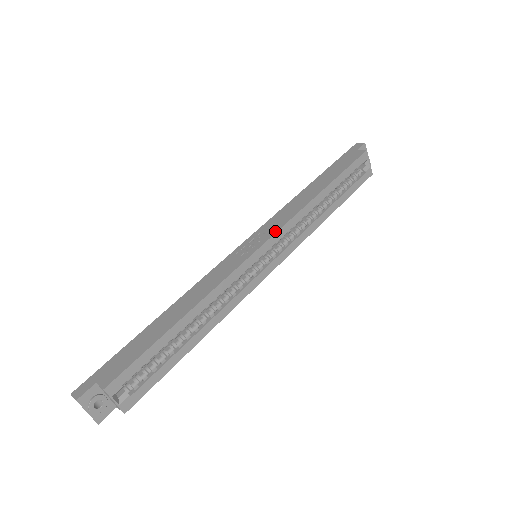
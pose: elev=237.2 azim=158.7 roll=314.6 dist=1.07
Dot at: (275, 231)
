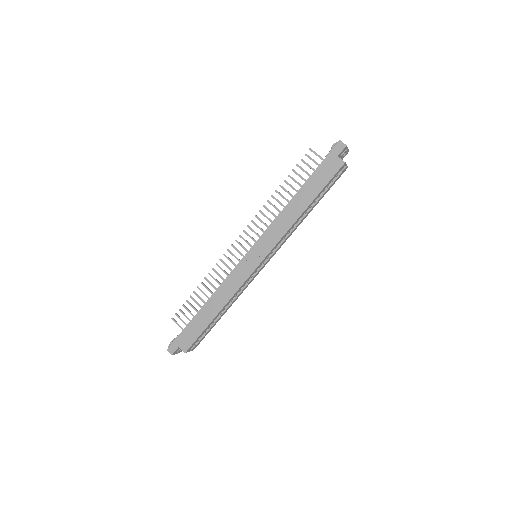
Dot at: (269, 250)
